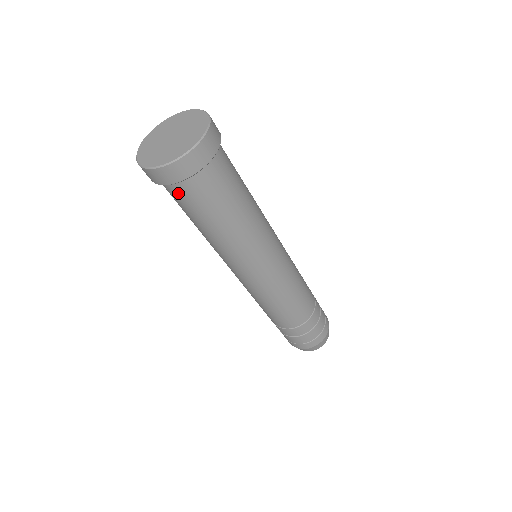
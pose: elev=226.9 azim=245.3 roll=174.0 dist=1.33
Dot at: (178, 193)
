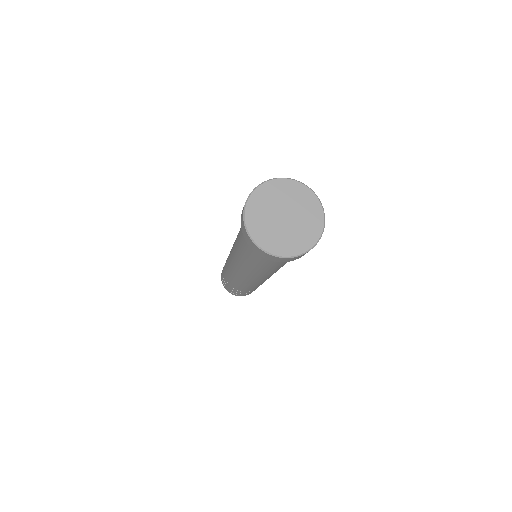
Dot at: occluded
